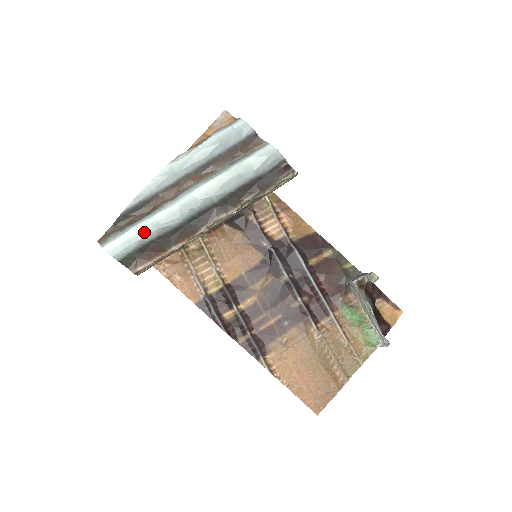
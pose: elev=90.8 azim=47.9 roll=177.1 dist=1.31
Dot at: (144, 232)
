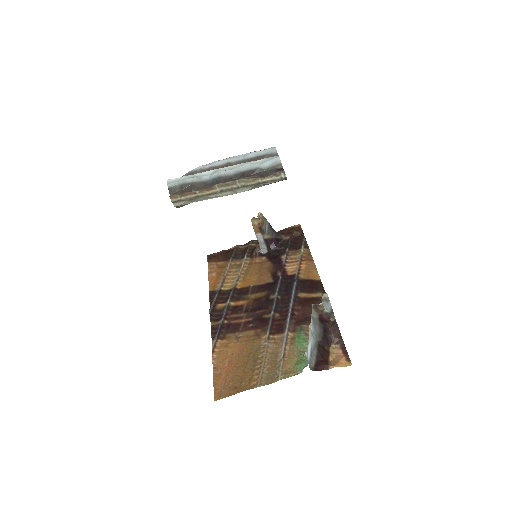
Dot at: (188, 178)
